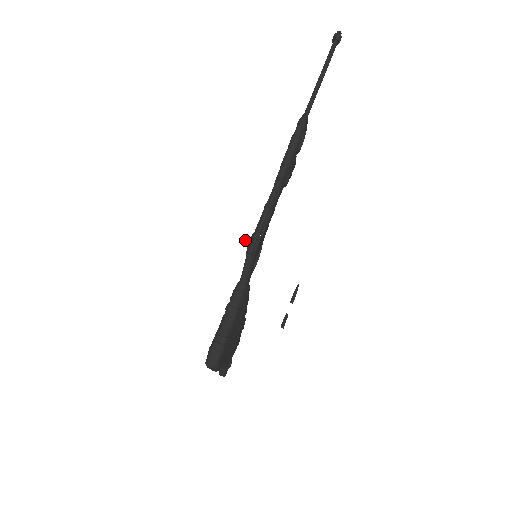
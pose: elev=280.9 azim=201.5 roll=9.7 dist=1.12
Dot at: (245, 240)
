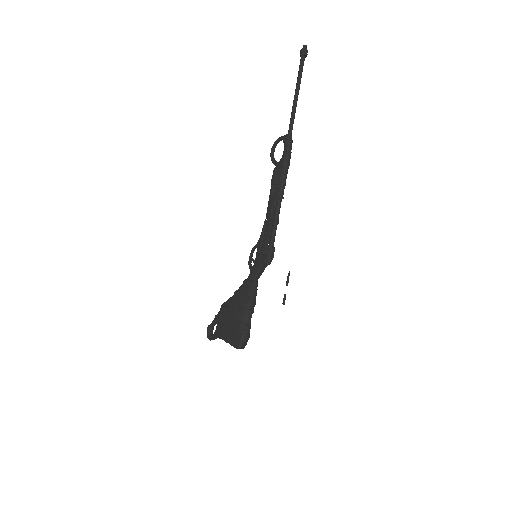
Dot at: (262, 252)
